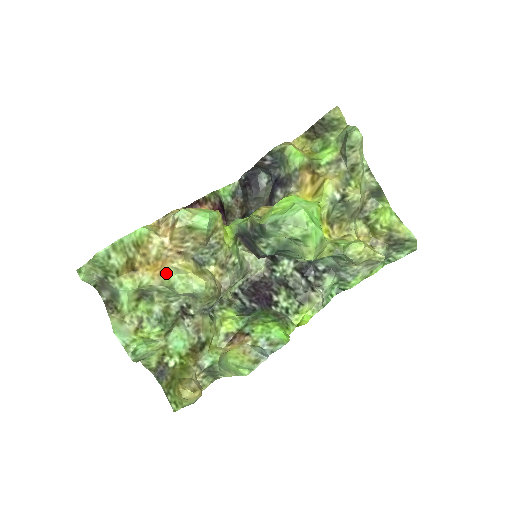
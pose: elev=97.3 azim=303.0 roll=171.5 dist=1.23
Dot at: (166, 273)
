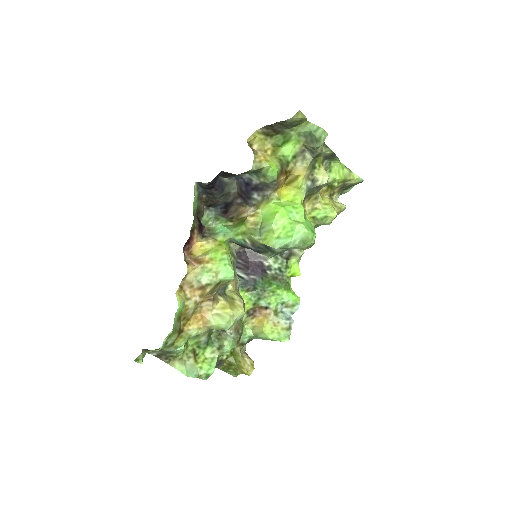
Dot at: (212, 323)
